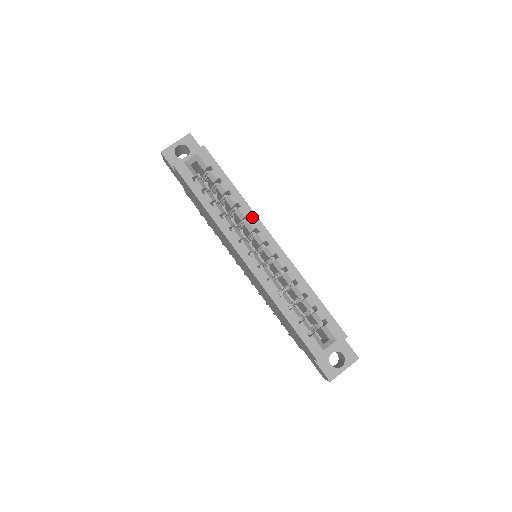
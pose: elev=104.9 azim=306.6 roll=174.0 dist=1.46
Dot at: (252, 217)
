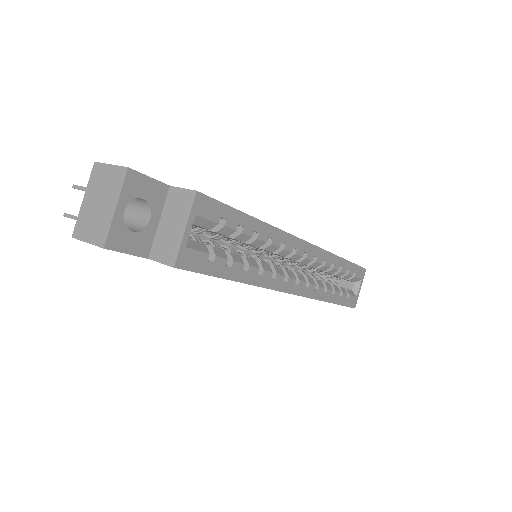
Dot at: (286, 240)
